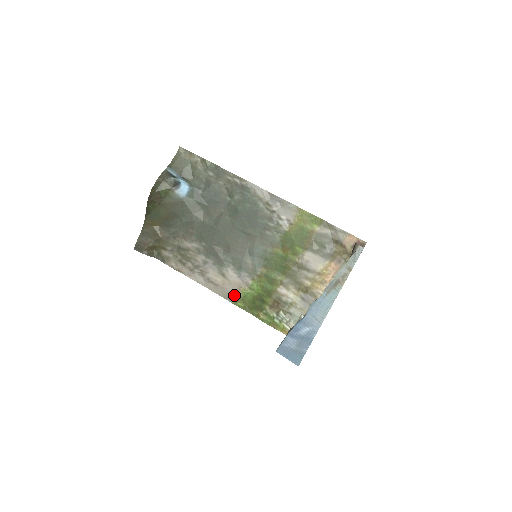
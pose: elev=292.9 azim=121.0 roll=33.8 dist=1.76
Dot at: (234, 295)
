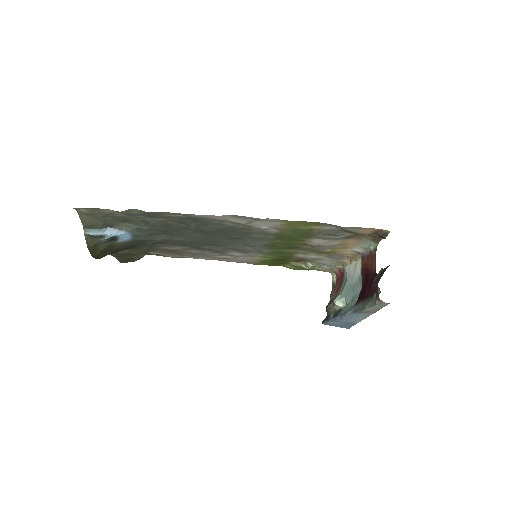
Dot at: (251, 261)
